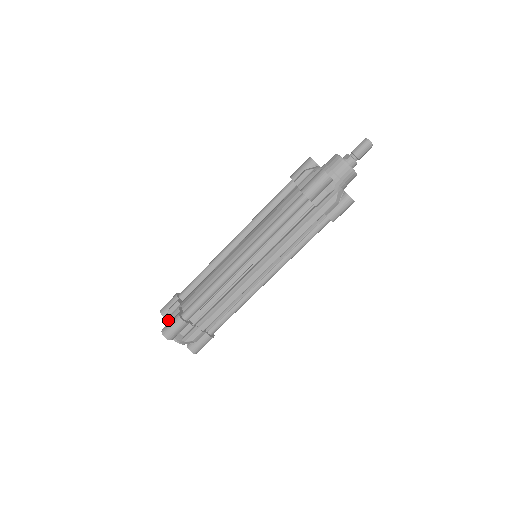
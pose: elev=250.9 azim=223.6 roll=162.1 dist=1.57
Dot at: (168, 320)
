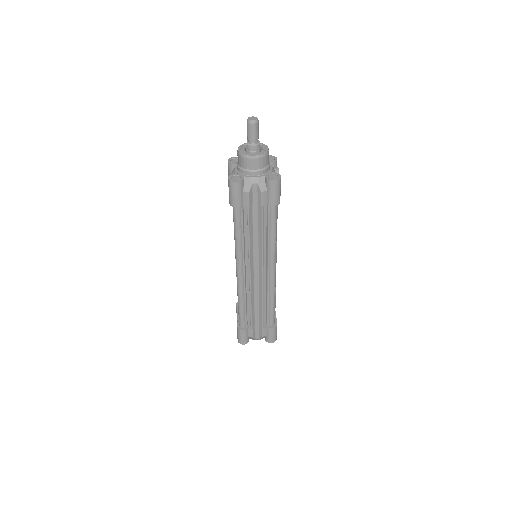
Dot at: occluded
